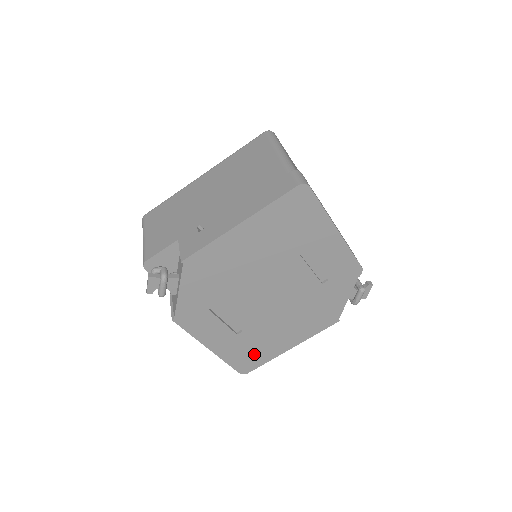
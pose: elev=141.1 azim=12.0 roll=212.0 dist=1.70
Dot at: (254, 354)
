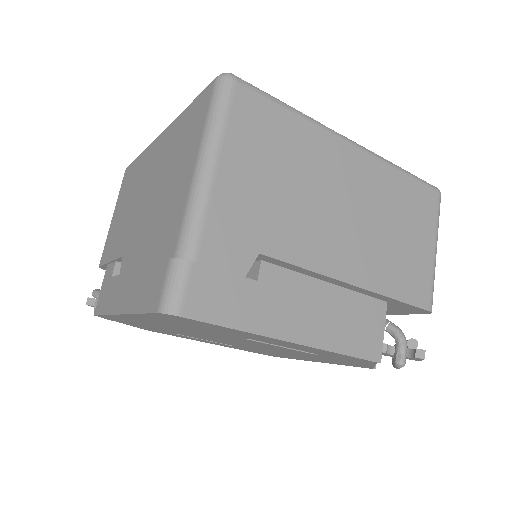
Dot at: (271, 354)
